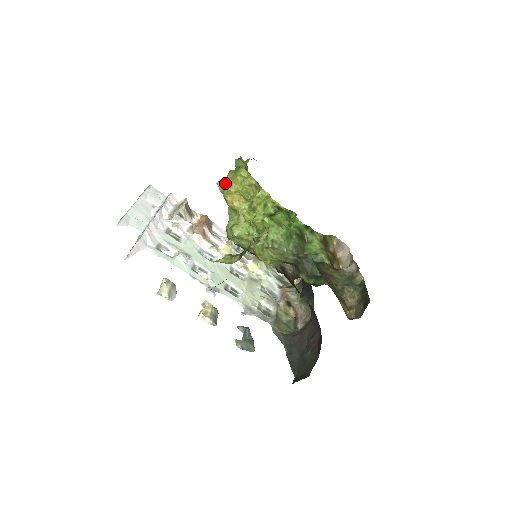
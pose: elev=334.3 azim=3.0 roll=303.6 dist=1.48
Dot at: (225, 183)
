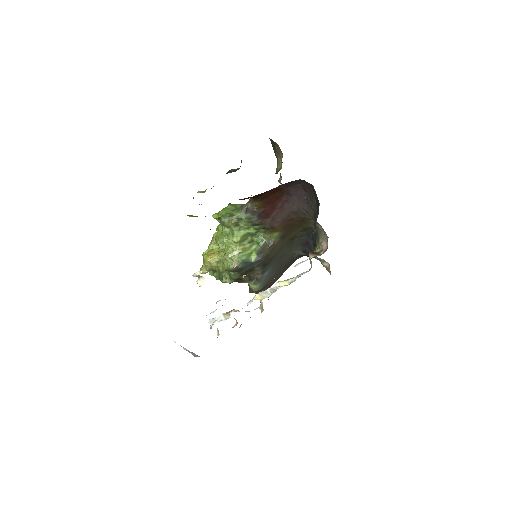
Dot at: (203, 266)
